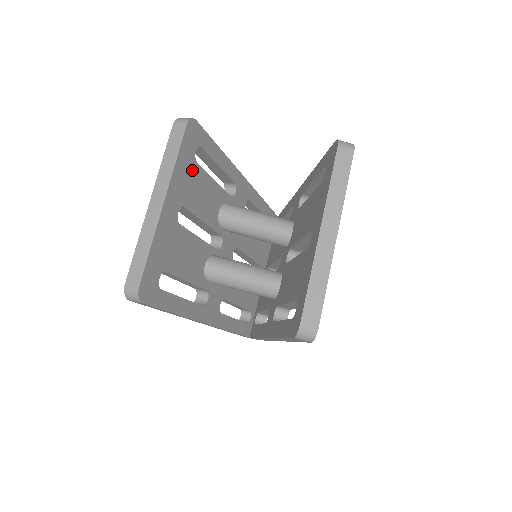
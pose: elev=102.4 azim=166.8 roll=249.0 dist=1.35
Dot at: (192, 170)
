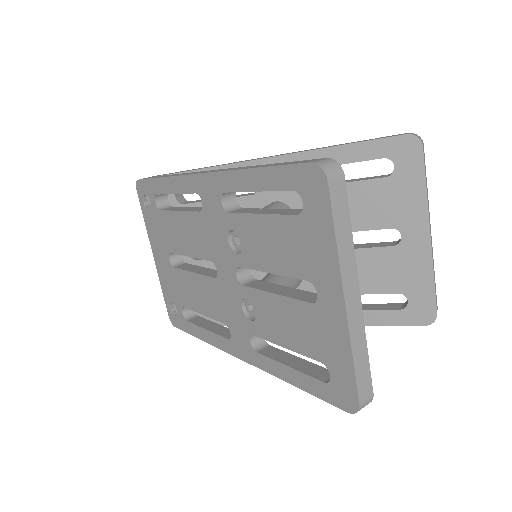
Dot at: occluded
